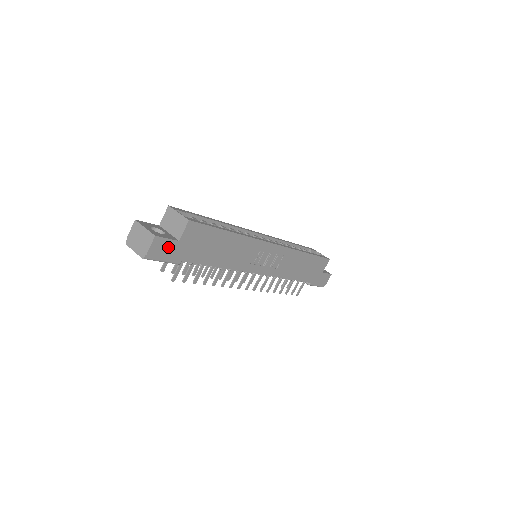
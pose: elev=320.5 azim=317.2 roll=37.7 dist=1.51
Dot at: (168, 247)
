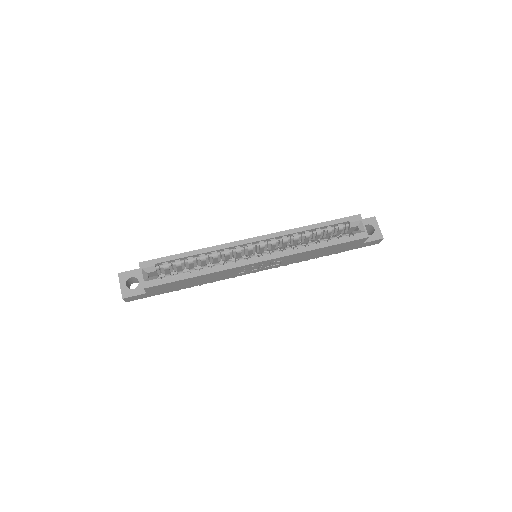
Dot at: (140, 296)
